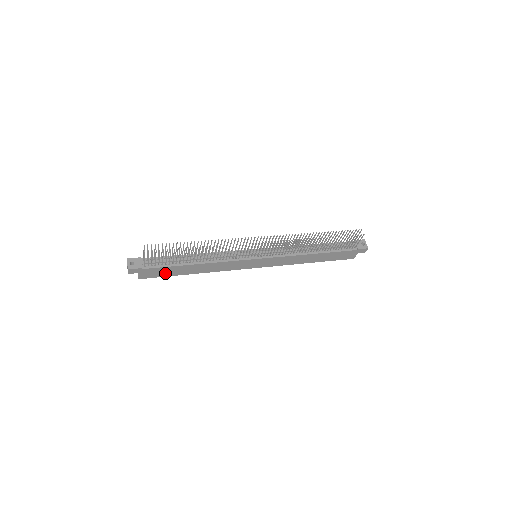
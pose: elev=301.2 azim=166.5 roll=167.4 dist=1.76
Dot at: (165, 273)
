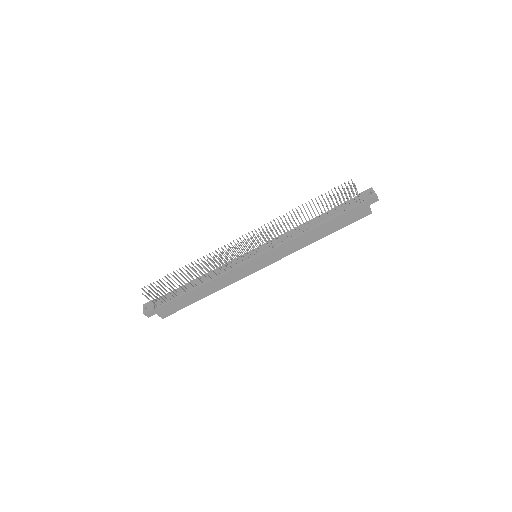
Dot at: (180, 305)
